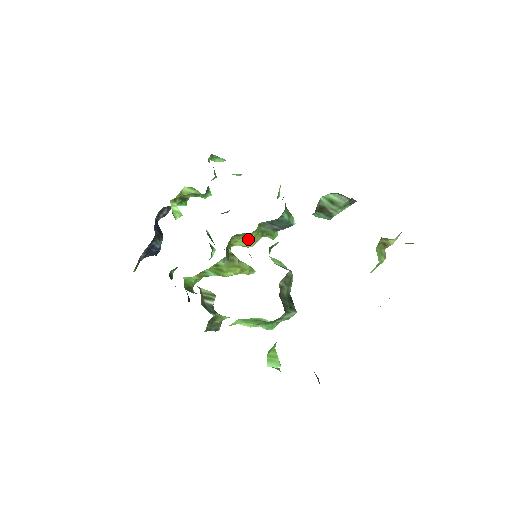
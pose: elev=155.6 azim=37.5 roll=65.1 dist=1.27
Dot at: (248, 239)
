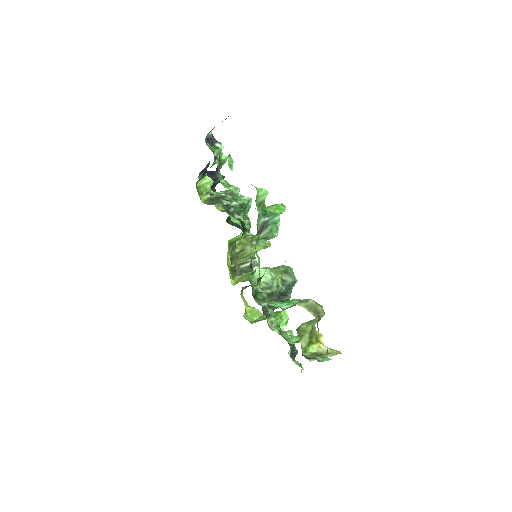
Dot at: occluded
